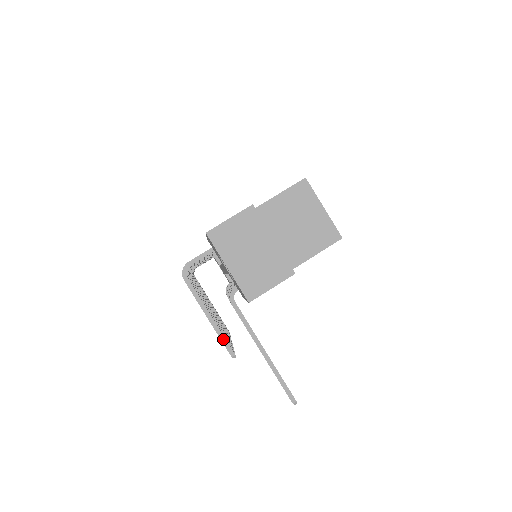
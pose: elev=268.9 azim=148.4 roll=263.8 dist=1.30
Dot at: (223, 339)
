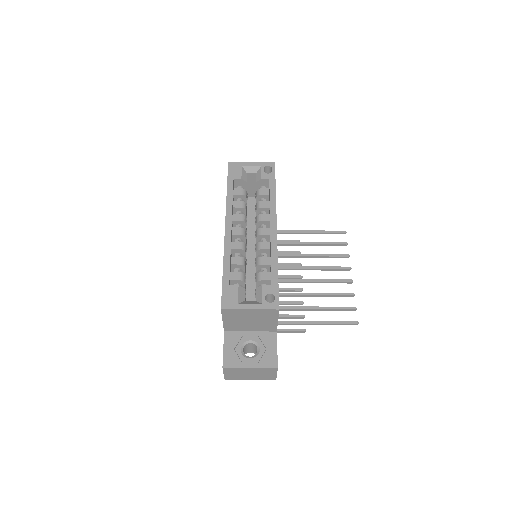
Dot at: (291, 332)
